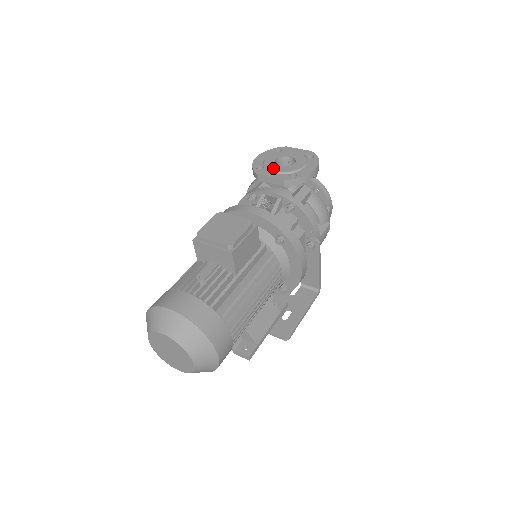
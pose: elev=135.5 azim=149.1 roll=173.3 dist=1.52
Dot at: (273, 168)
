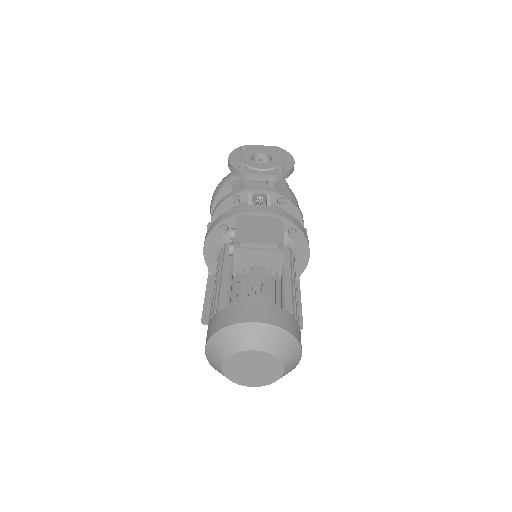
Dot at: (257, 166)
